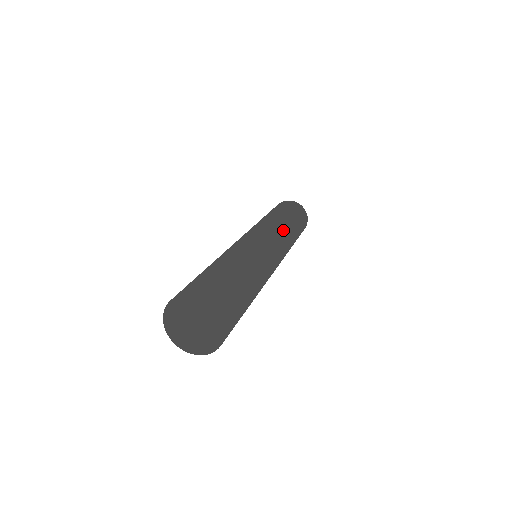
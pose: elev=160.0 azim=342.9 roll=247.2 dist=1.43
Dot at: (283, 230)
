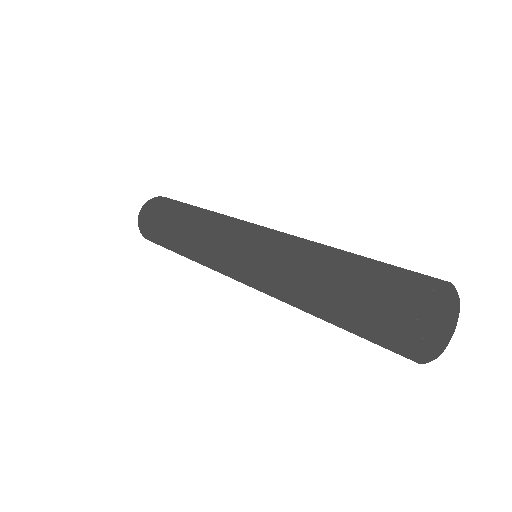
Dot at: occluded
